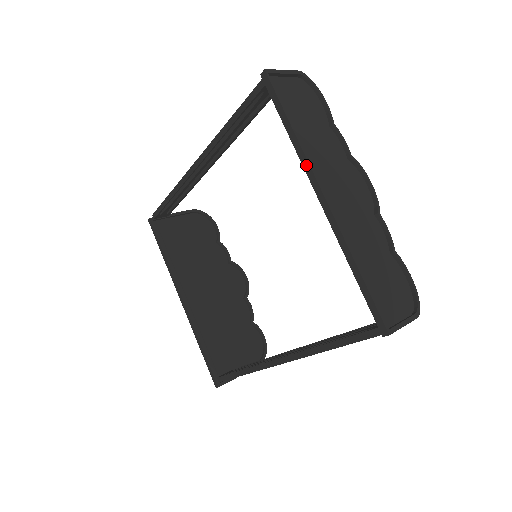
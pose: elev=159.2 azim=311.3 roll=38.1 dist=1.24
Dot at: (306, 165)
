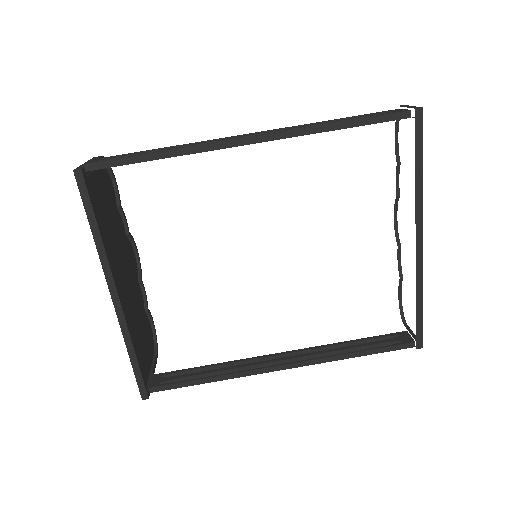
Dot at: (420, 211)
